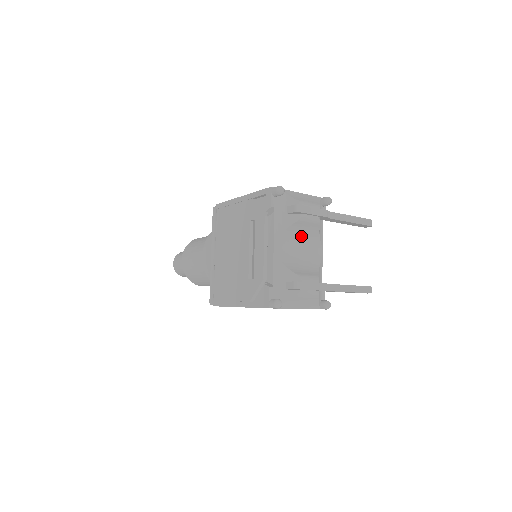
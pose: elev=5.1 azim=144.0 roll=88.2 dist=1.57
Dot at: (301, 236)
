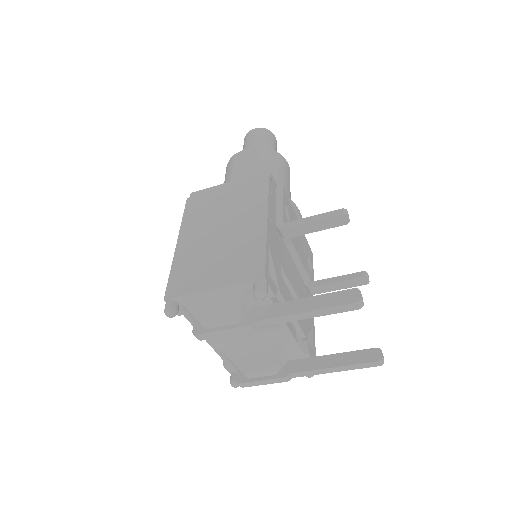
Dot at: occluded
